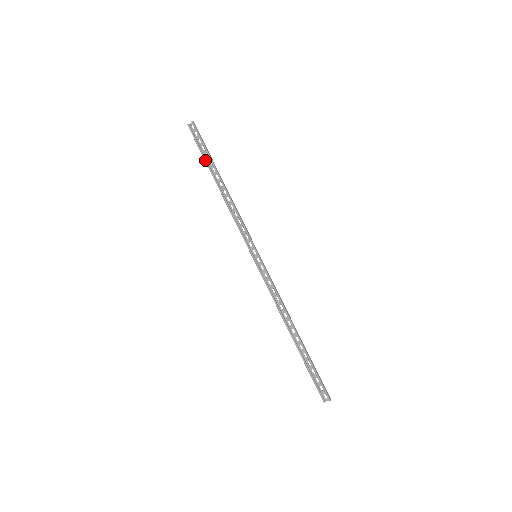
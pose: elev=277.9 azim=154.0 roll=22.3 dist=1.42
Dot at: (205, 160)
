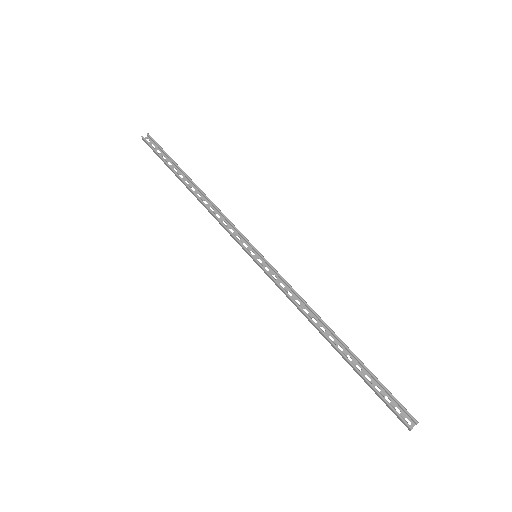
Dot at: (169, 166)
